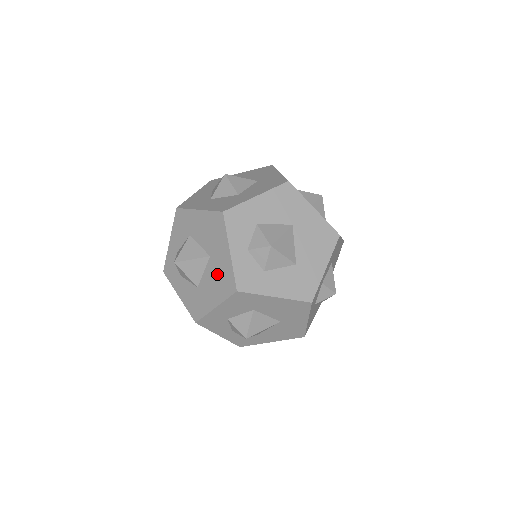
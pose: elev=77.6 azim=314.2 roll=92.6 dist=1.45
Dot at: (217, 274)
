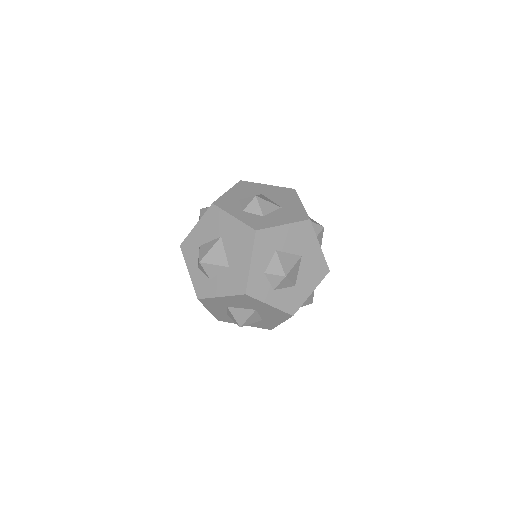
Dot at: occluded
